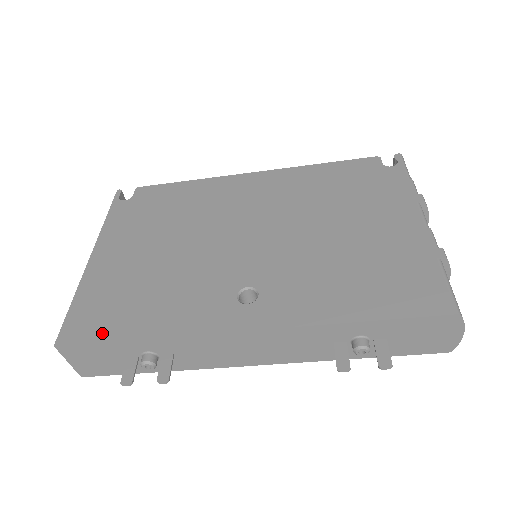
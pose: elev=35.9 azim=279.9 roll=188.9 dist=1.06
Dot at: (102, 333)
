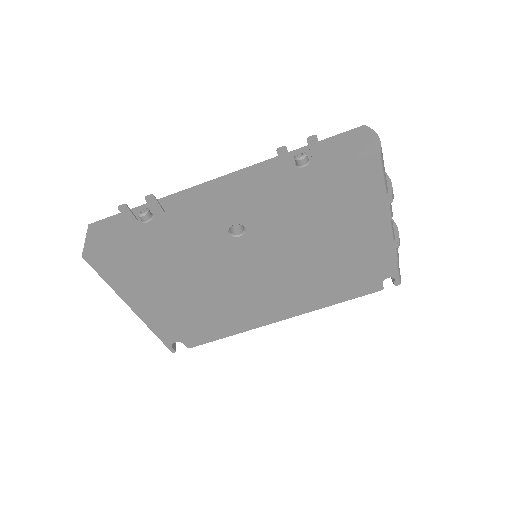
Dot at: occluded
